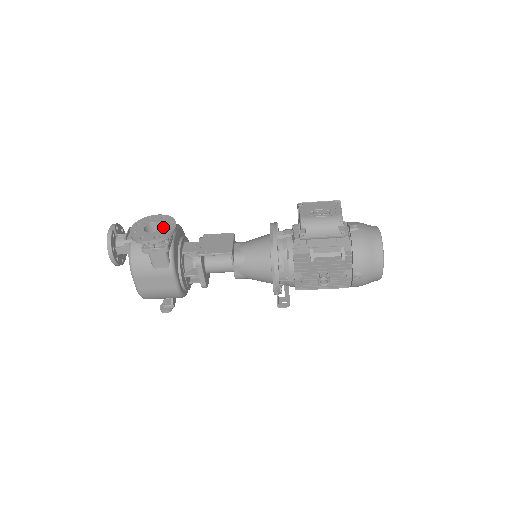
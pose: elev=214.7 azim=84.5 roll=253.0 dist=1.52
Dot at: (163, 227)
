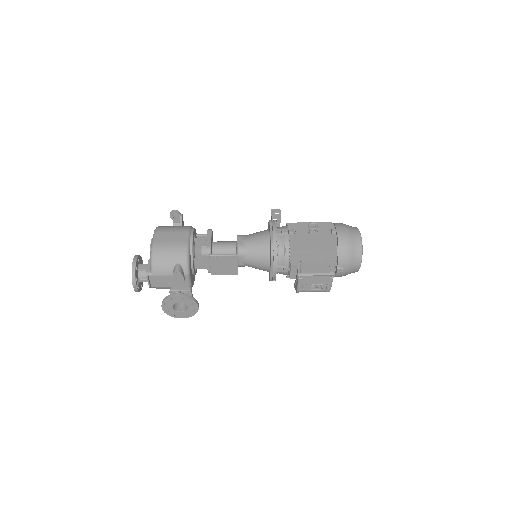
Dot at: (189, 308)
